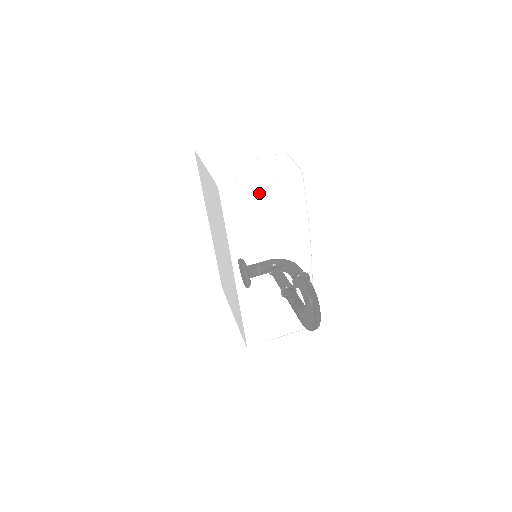
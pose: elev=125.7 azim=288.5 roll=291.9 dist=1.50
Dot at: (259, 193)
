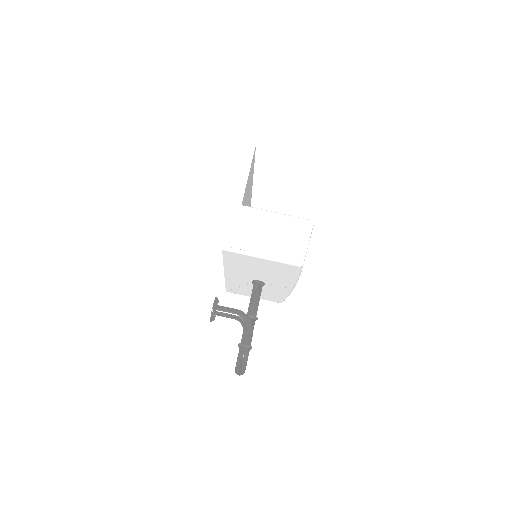
Dot at: (258, 260)
